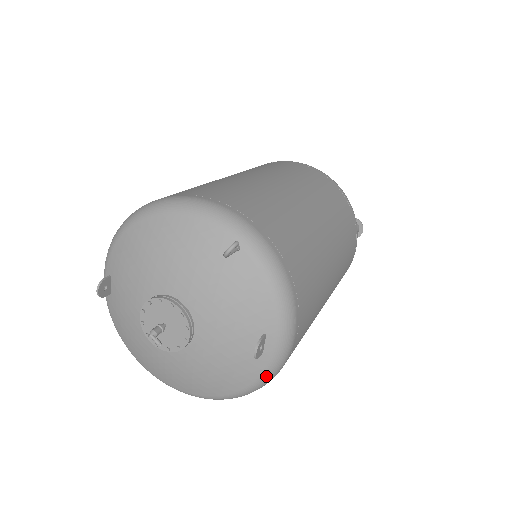
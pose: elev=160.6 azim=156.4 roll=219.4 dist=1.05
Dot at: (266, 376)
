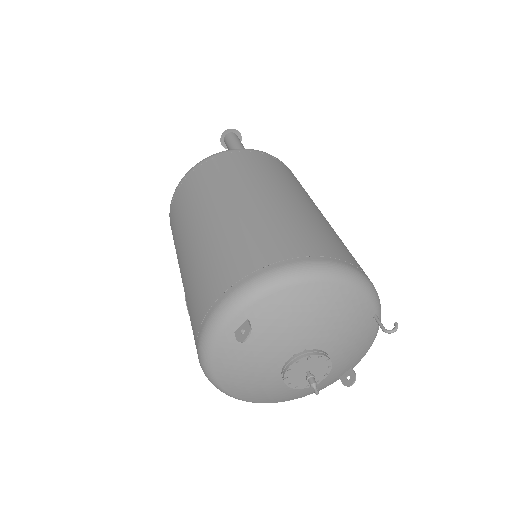
Dot at: occluded
